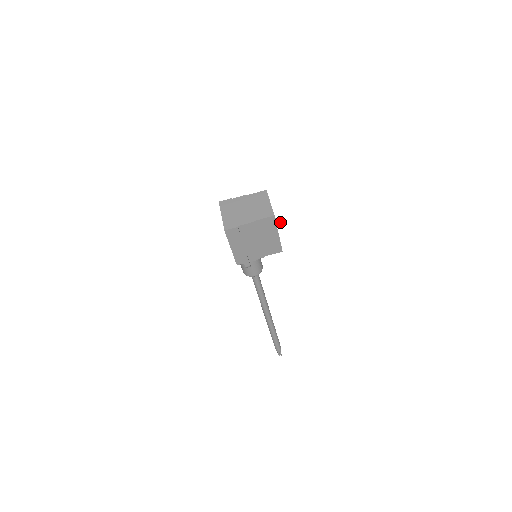
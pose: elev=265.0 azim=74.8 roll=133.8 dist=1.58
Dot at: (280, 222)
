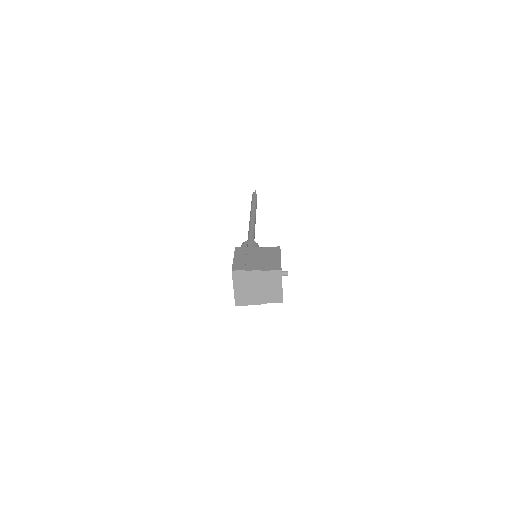
Dot at: (286, 274)
